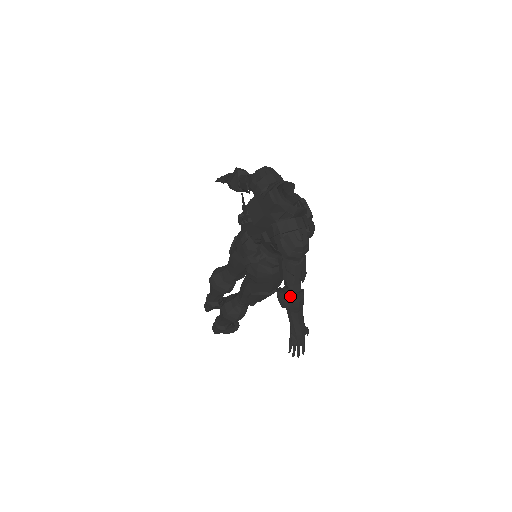
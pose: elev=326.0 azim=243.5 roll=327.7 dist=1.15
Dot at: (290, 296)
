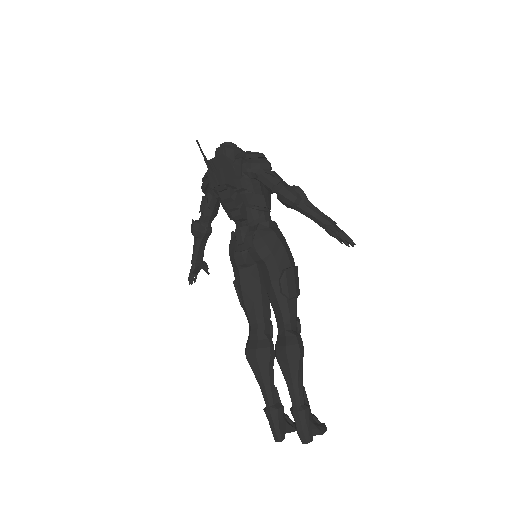
Dot at: (288, 186)
